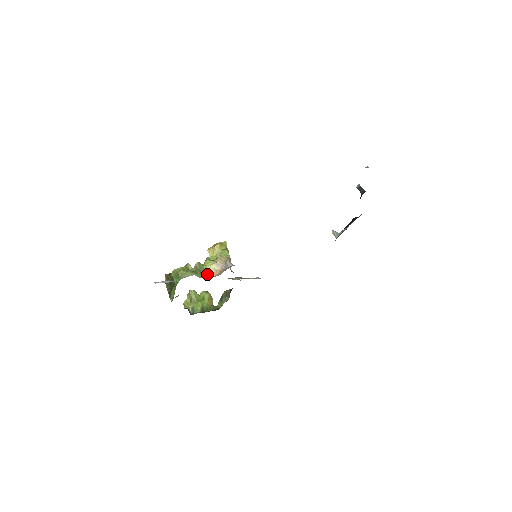
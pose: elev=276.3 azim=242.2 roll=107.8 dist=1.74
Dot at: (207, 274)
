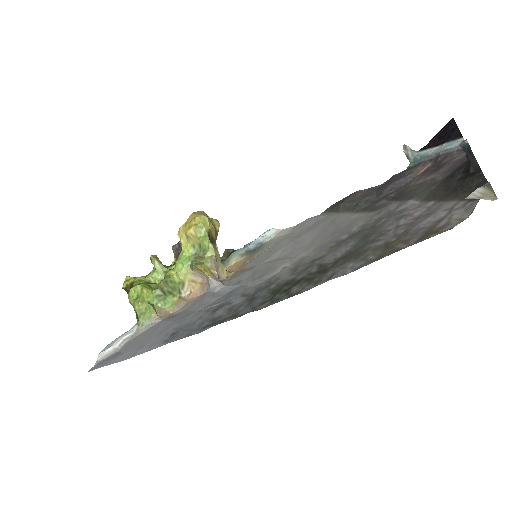
Dot at: (183, 288)
